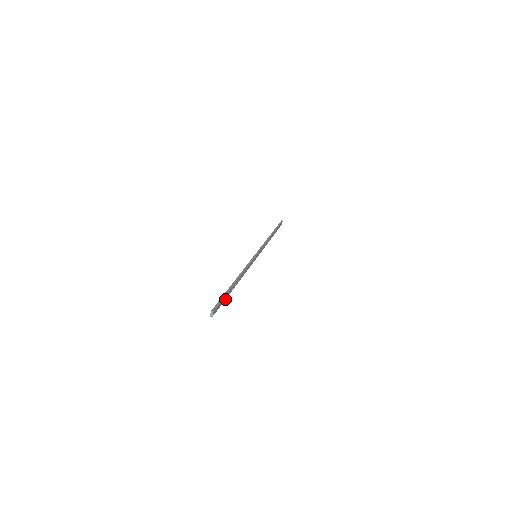
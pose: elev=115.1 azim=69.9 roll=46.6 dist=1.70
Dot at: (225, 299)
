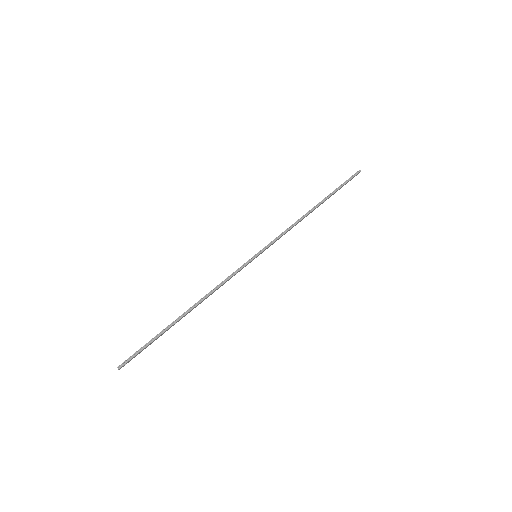
Dot at: (156, 339)
